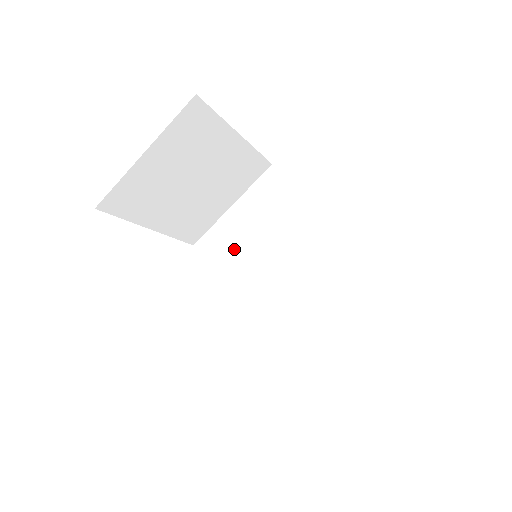
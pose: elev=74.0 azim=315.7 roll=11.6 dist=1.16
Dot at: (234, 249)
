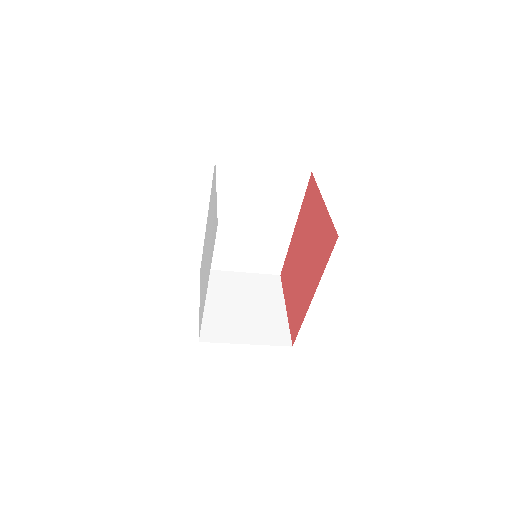
Dot at: (237, 189)
